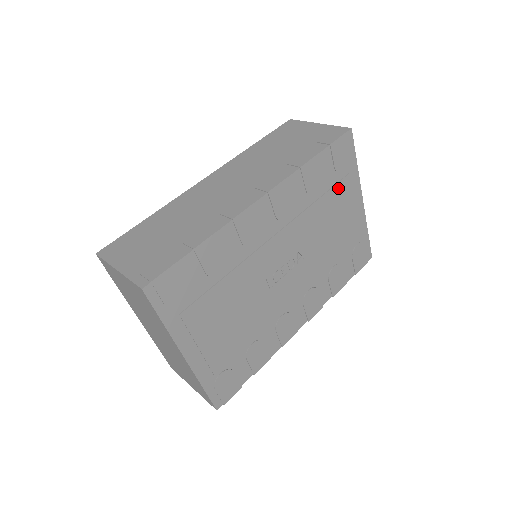
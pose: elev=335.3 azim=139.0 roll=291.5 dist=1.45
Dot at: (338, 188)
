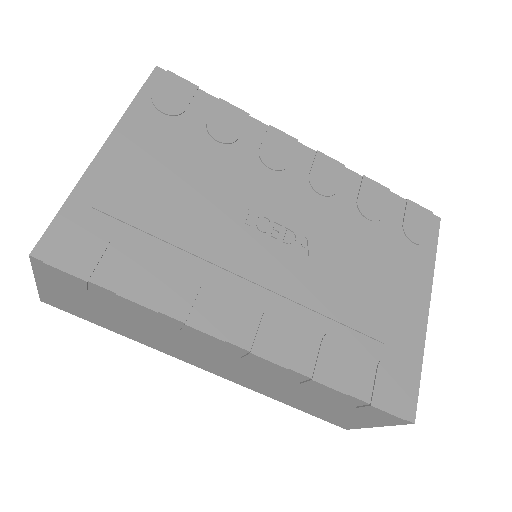
Dot at: (398, 247)
